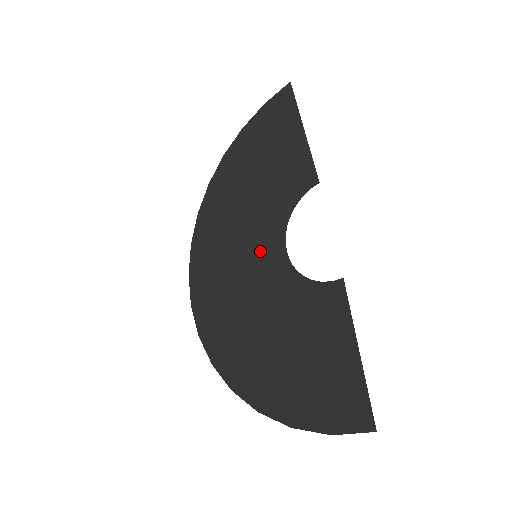
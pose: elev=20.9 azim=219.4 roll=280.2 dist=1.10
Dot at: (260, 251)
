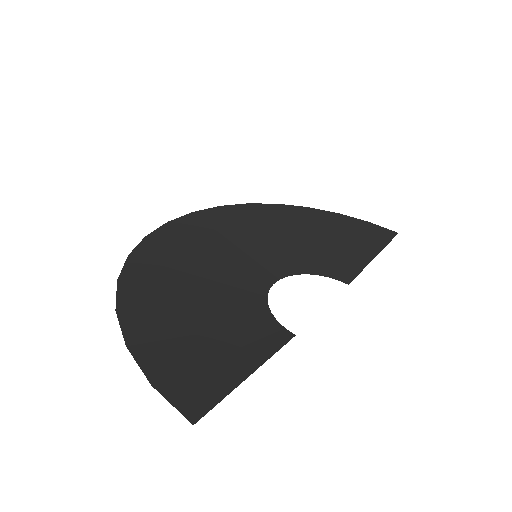
Dot at: (258, 261)
